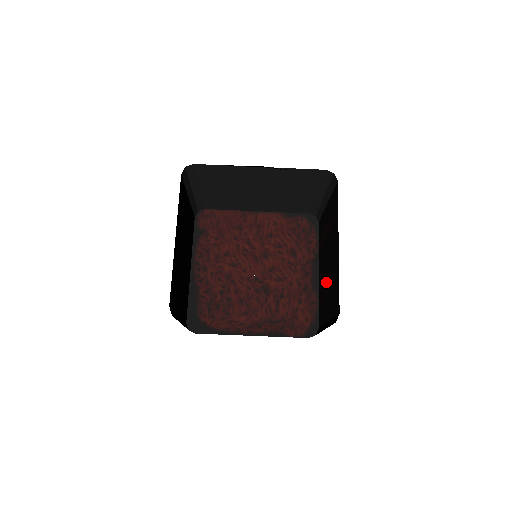
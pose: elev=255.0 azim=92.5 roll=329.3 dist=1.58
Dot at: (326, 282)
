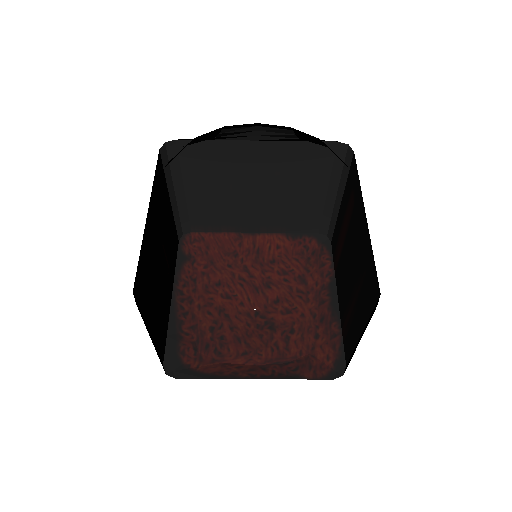
Dot at: (351, 289)
